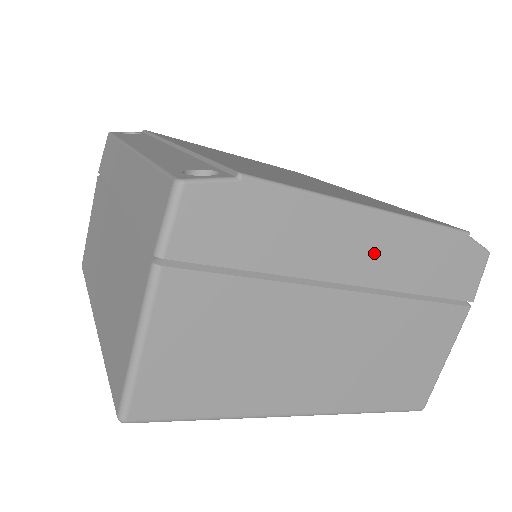
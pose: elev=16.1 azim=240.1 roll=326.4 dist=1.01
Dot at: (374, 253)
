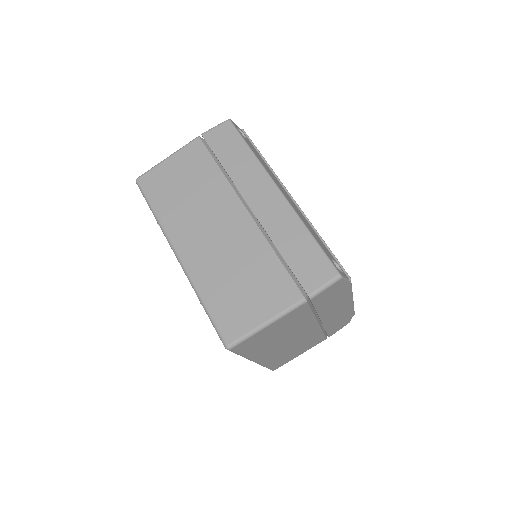
Dot at: (337, 314)
